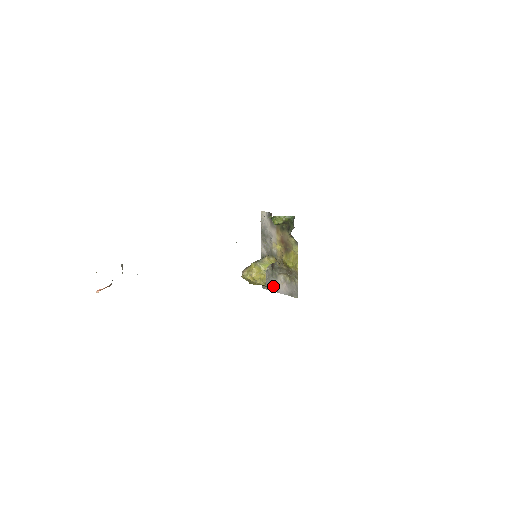
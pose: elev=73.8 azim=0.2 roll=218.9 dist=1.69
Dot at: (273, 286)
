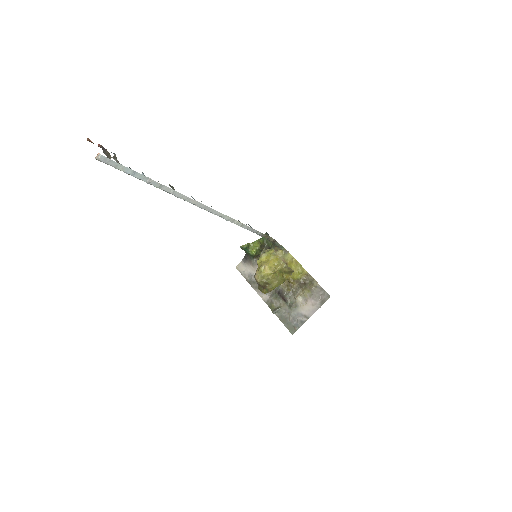
Dot at: (300, 318)
